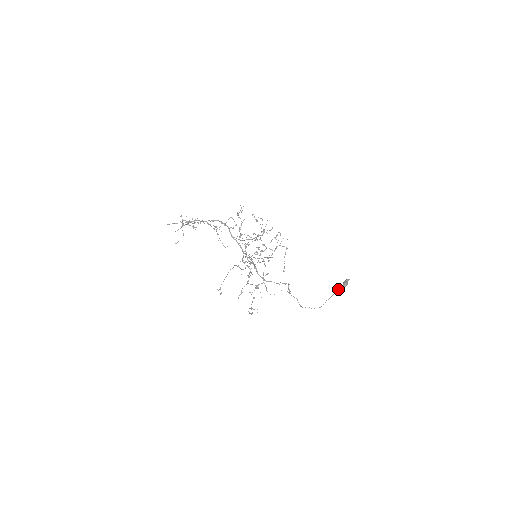
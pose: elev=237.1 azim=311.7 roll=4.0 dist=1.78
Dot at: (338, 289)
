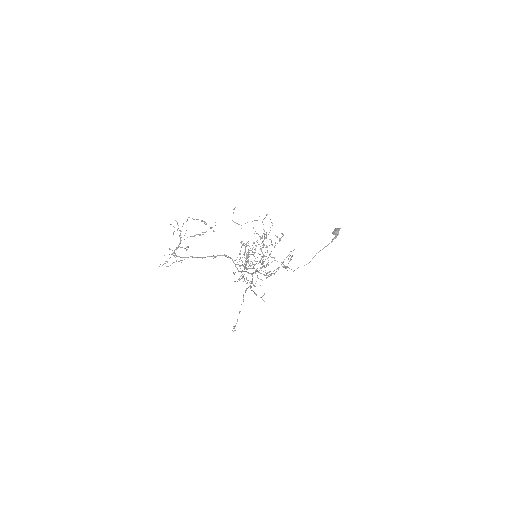
Dot at: (329, 243)
